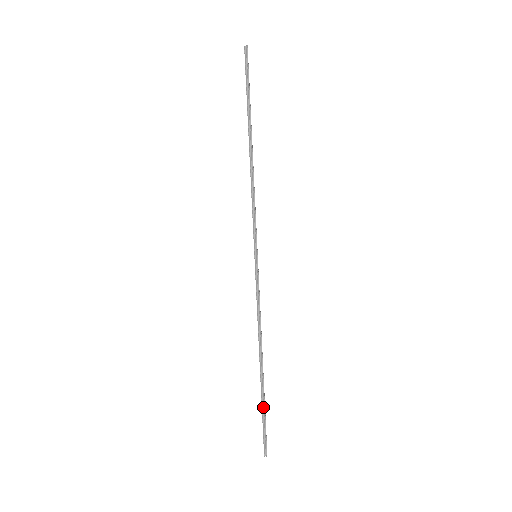
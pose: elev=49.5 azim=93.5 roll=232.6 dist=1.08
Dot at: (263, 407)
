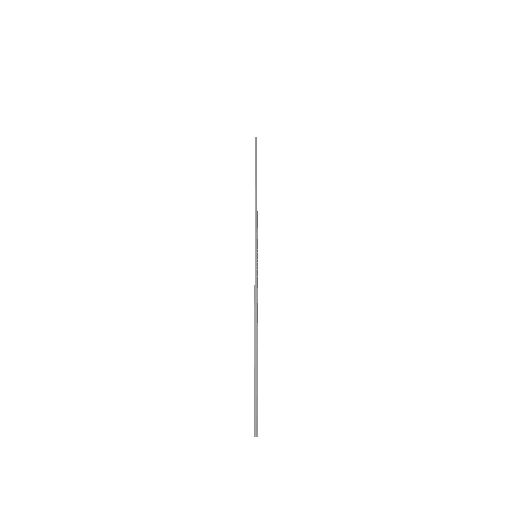
Dot at: (256, 383)
